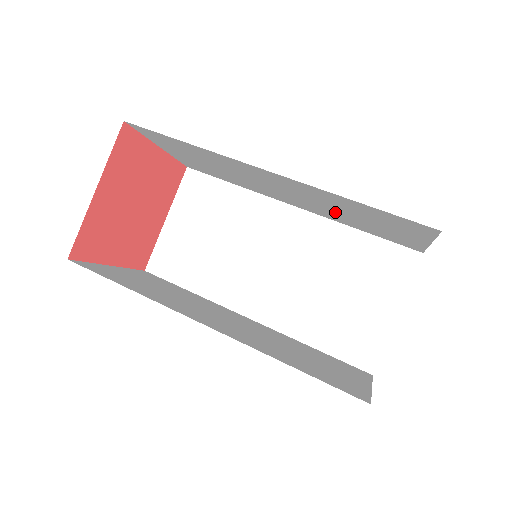
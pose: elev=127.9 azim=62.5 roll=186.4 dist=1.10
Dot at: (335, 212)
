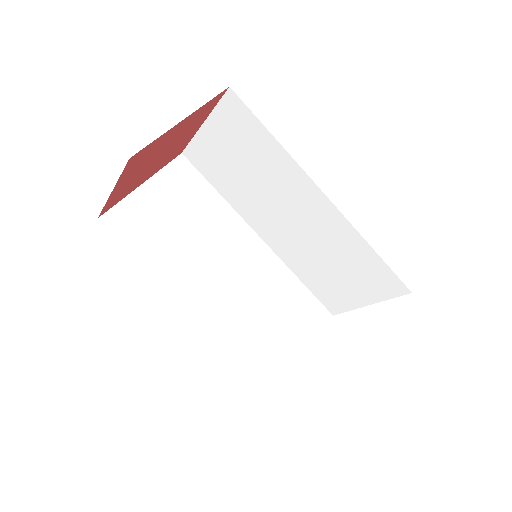
Dot at: occluded
